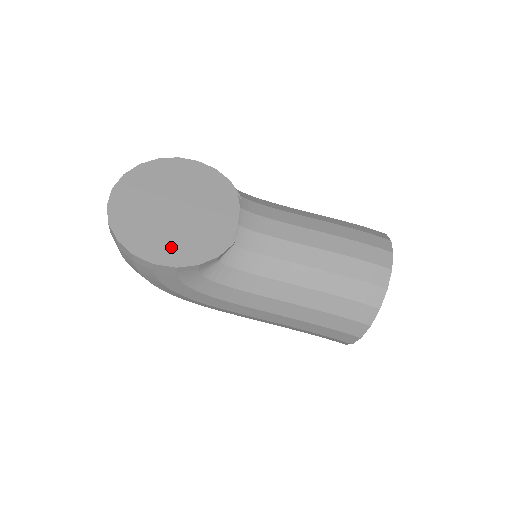
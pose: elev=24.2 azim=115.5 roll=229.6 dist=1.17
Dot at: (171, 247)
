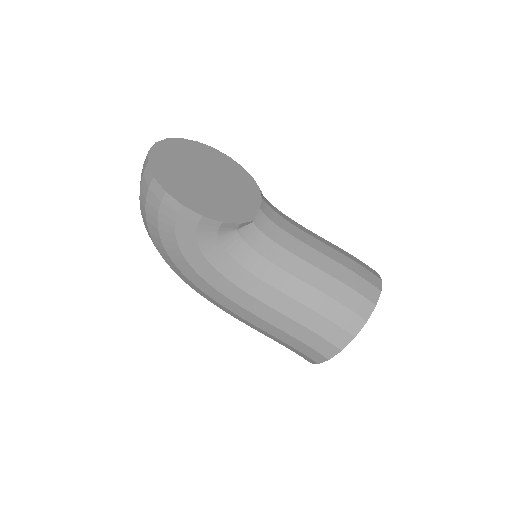
Dot at: (200, 200)
